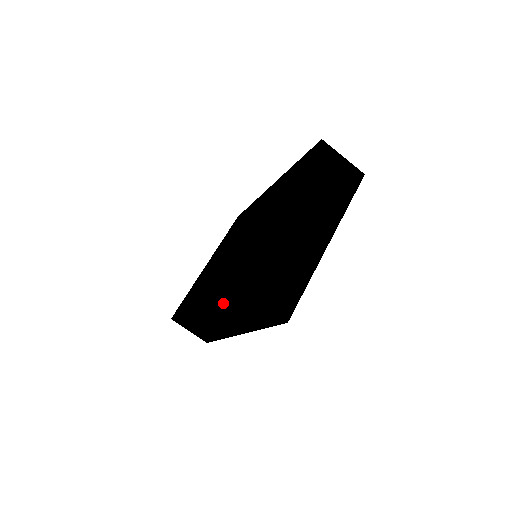
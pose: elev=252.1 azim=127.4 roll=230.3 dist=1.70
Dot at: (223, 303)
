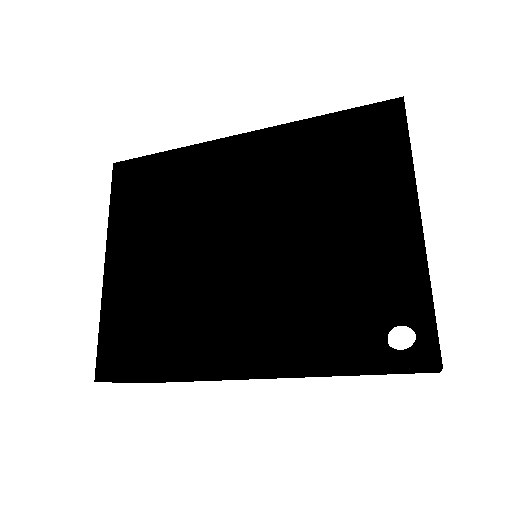
Dot at: (344, 373)
